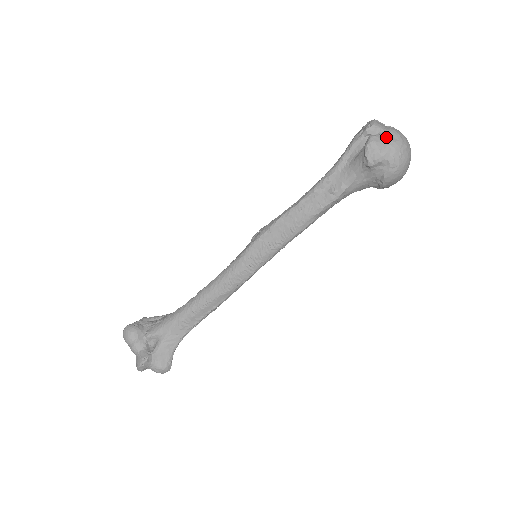
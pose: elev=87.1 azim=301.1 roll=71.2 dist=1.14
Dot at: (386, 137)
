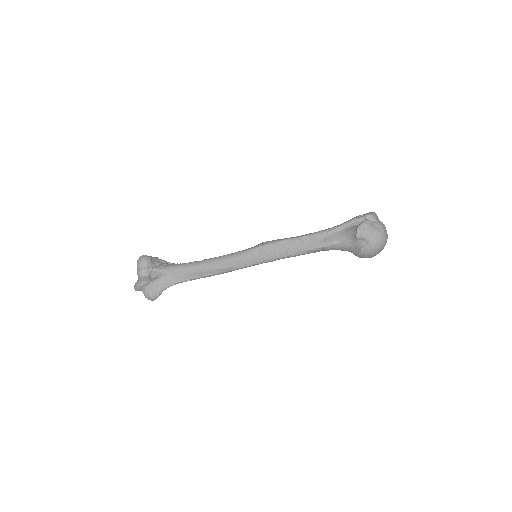
Dot at: (375, 226)
